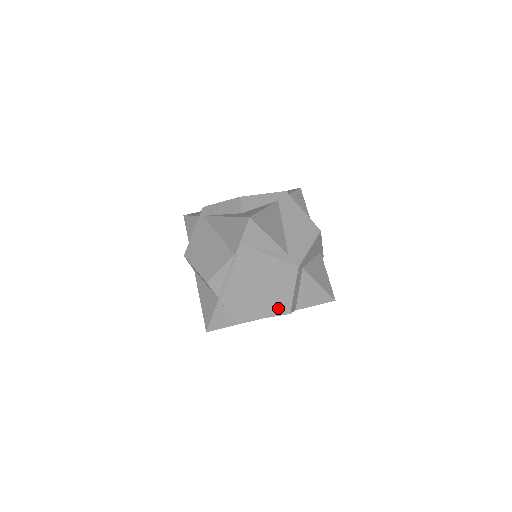
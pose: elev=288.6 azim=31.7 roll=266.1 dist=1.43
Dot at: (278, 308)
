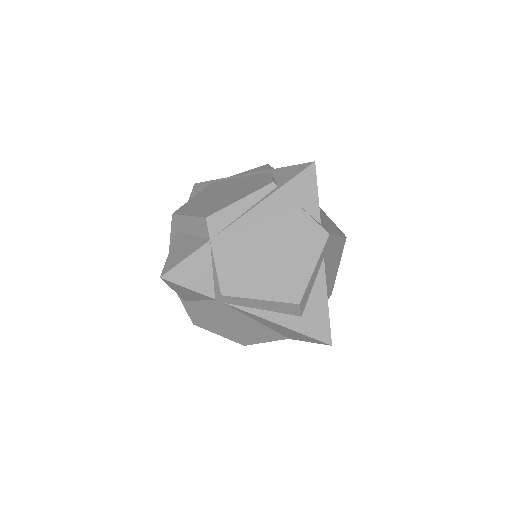
Dot at: occluded
